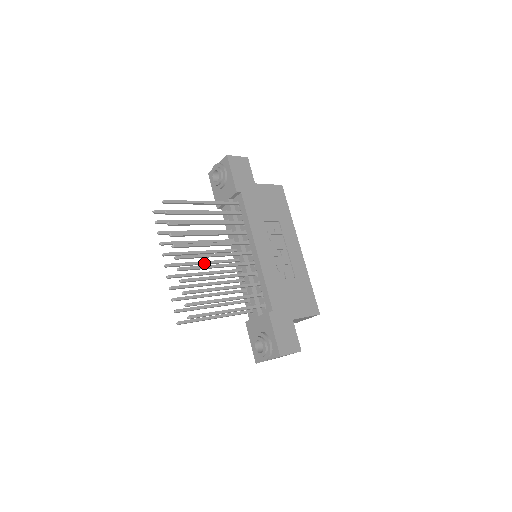
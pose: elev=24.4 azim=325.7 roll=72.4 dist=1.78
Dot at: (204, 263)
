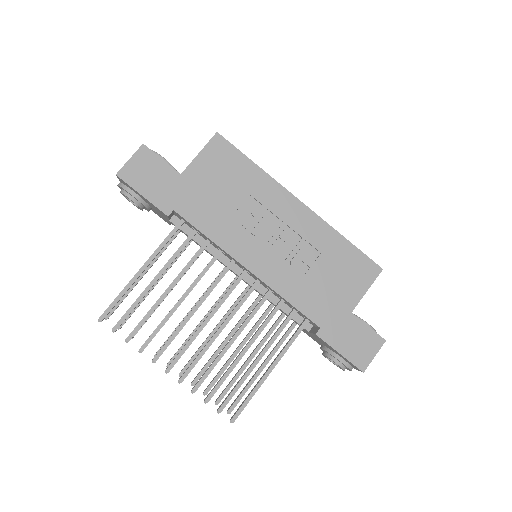
Dot at: occluded
